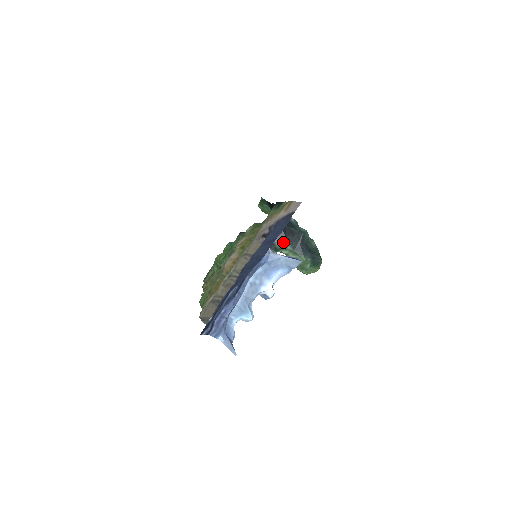
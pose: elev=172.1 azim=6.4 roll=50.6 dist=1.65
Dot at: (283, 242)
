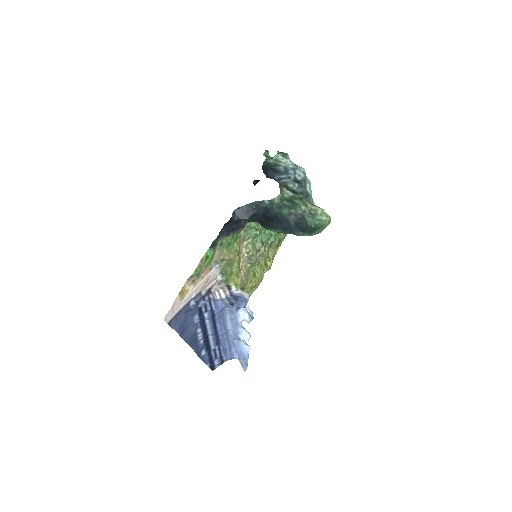
Dot at: (271, 229)
